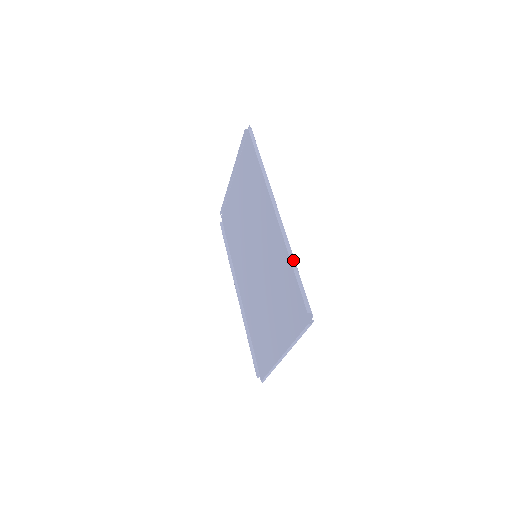
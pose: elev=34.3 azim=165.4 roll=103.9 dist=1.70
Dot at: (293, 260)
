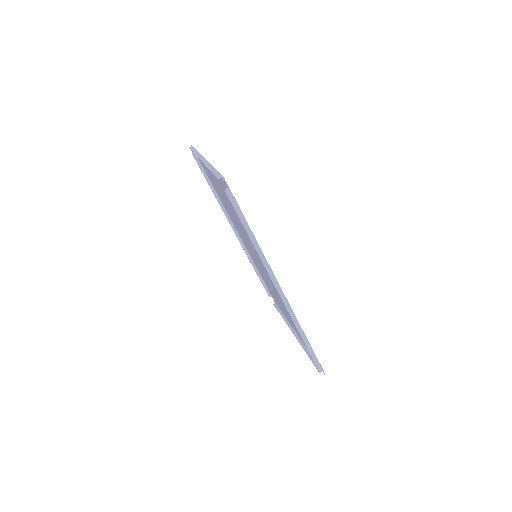
Dot at: (304, 336)
